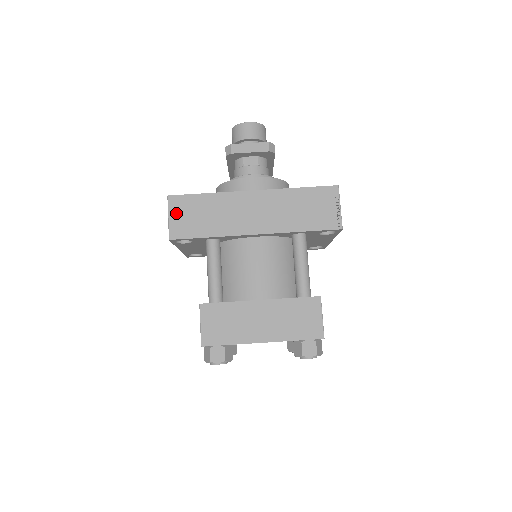
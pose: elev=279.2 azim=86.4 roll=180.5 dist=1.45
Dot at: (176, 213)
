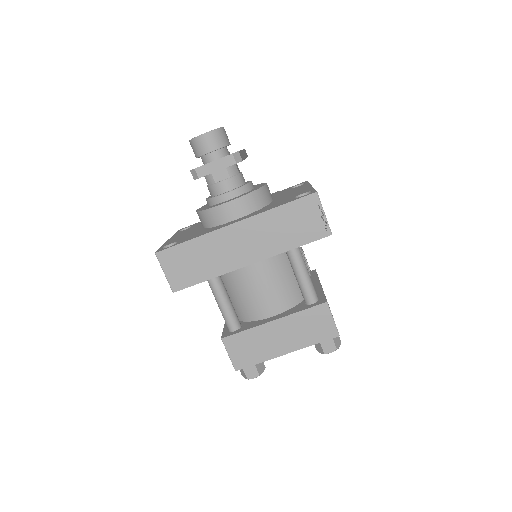
Dot at: (169, 267)
